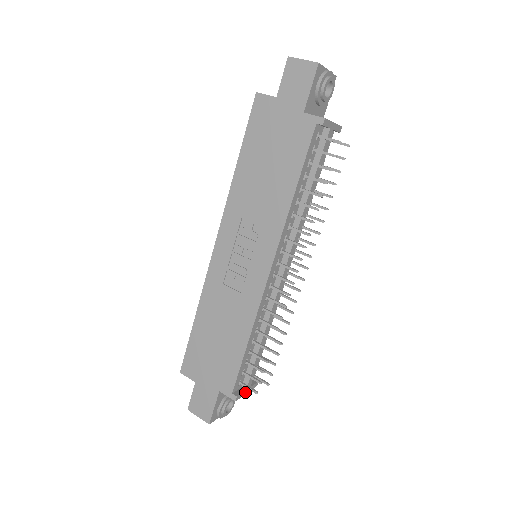
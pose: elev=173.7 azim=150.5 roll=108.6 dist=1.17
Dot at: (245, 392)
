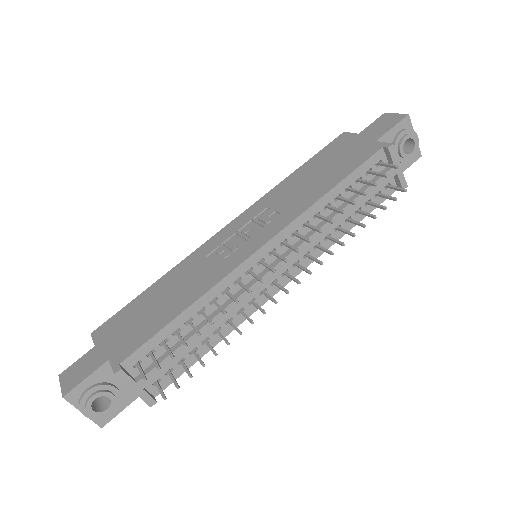
Dot at: (133, 385)
